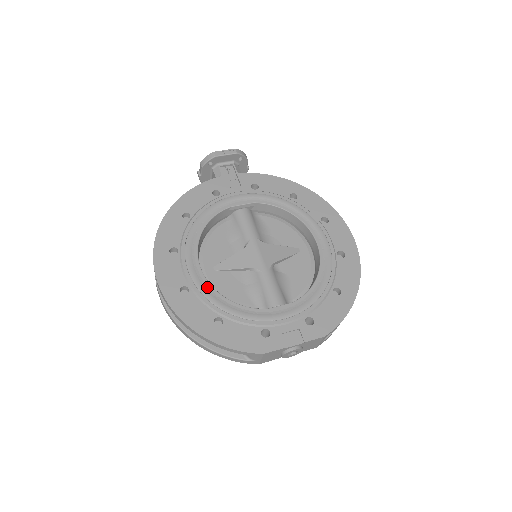
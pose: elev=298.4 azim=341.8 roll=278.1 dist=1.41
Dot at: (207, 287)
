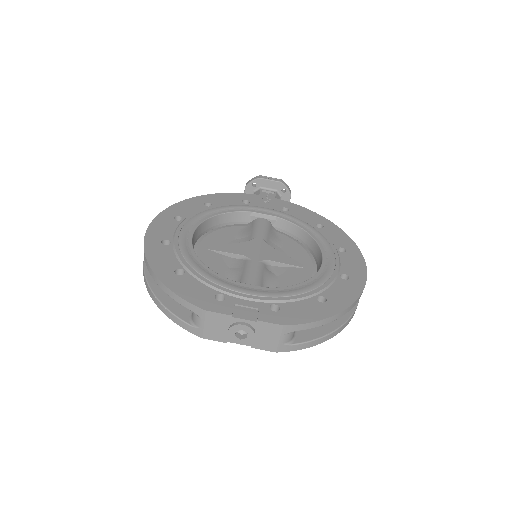
Dot at: (188, 247)
